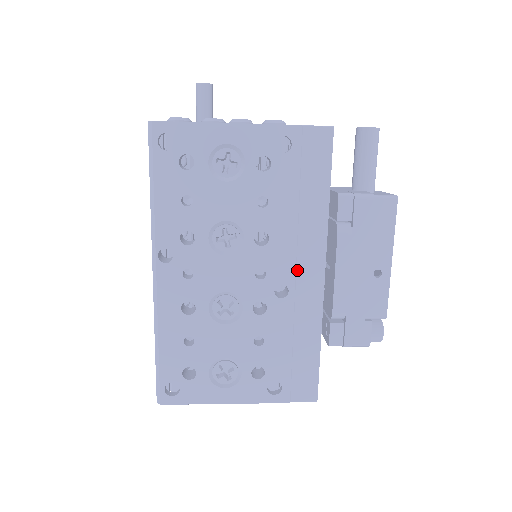
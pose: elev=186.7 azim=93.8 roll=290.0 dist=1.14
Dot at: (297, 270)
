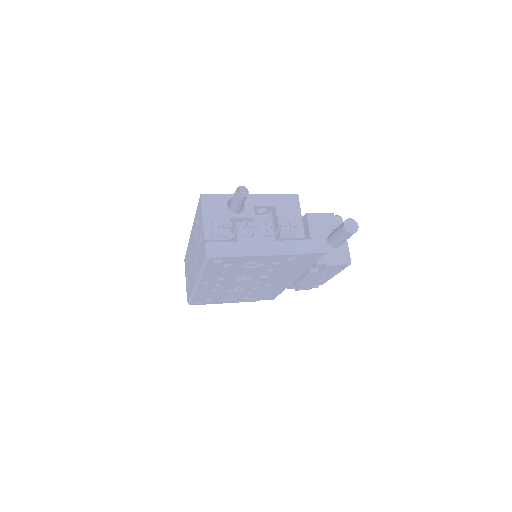
Dot at: (280, 280)
